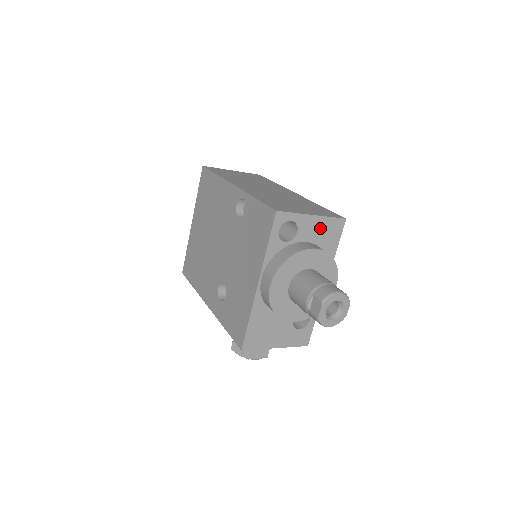
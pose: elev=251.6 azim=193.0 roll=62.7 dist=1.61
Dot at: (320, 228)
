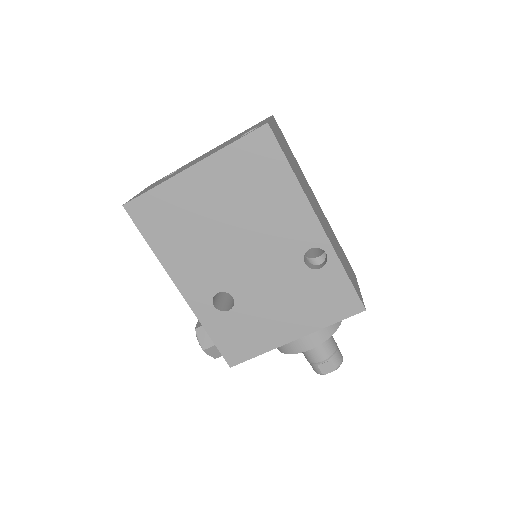
Dot at: occluded
